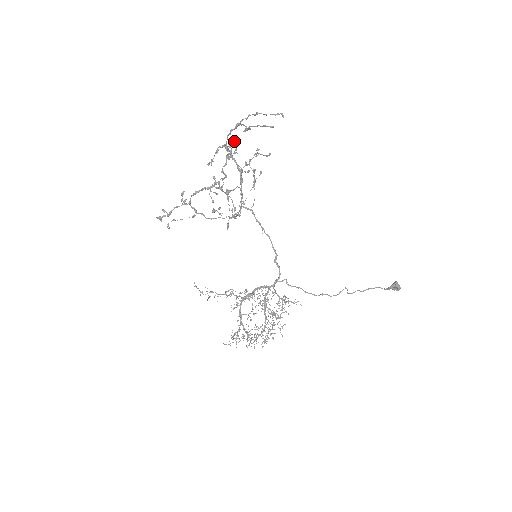
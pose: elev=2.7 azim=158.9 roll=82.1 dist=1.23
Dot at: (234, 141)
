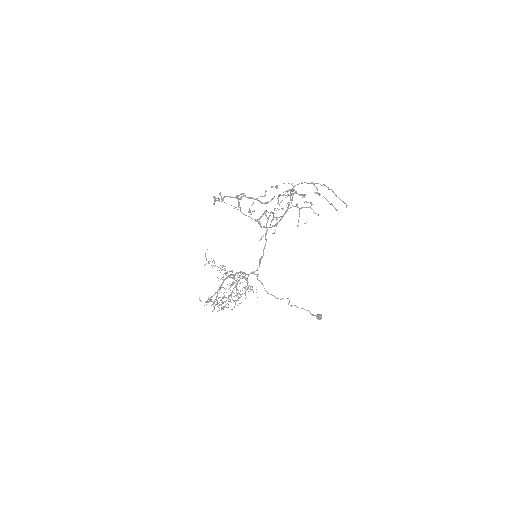
Dot at: (305, 195)
